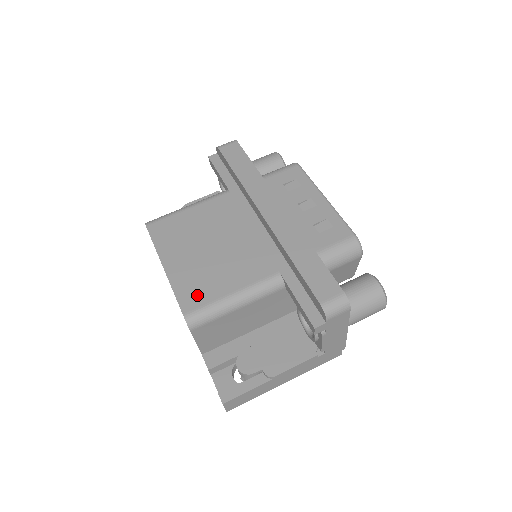
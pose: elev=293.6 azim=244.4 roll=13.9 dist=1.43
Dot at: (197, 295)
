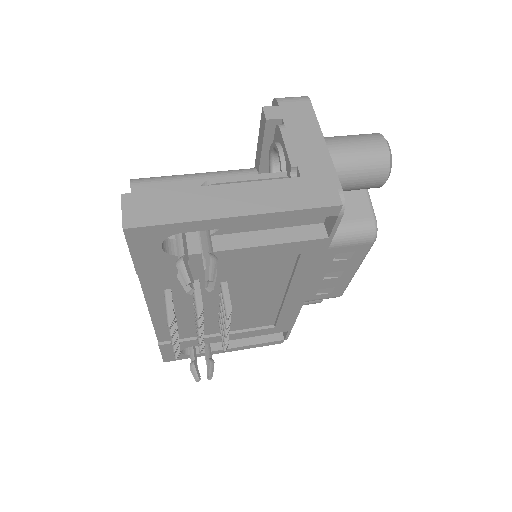
Dot at: occluded
